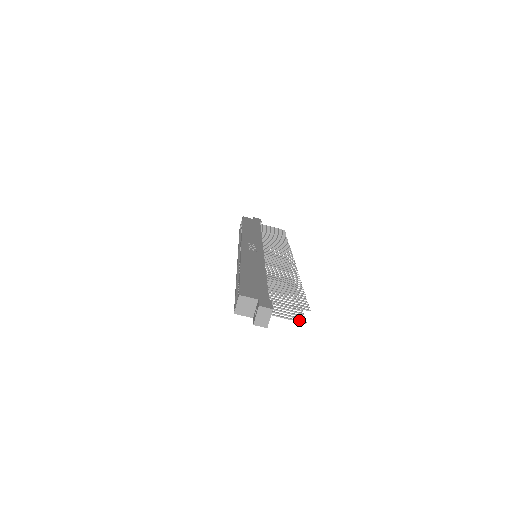
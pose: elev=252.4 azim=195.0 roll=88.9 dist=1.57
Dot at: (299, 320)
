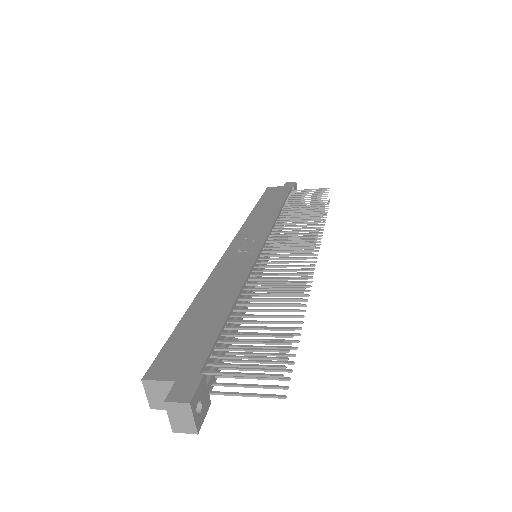
Dot at: (272, 394)
